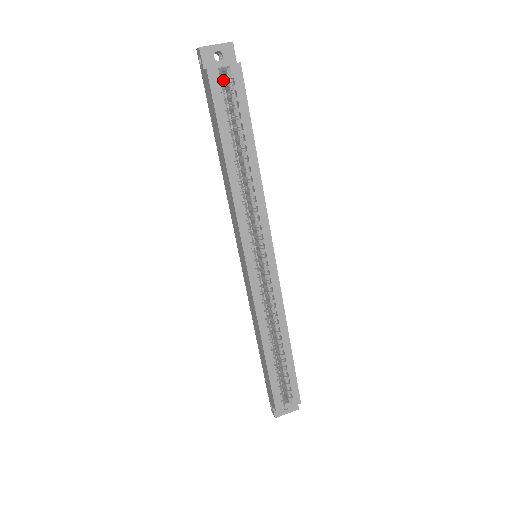
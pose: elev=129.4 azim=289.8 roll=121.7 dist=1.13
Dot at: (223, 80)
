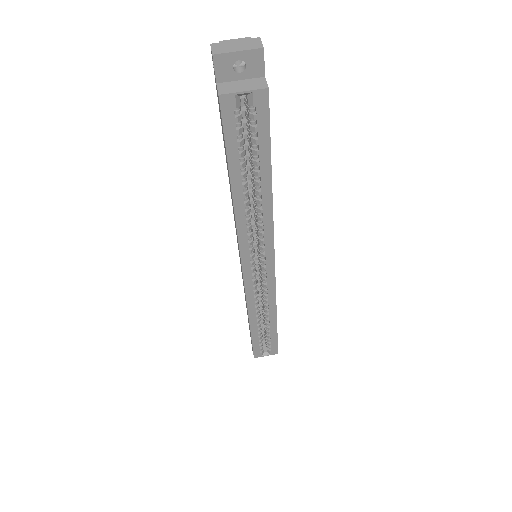
Dot at: occluded
